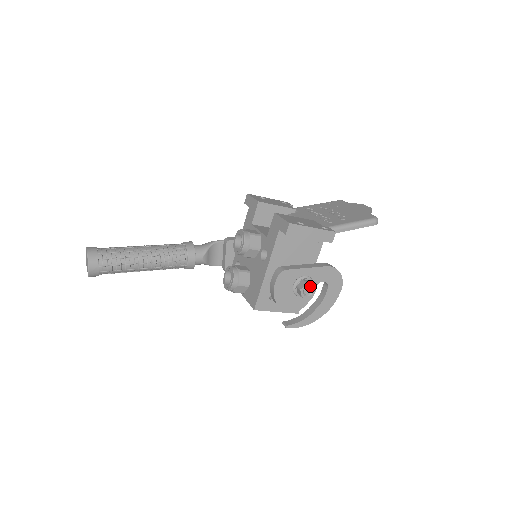
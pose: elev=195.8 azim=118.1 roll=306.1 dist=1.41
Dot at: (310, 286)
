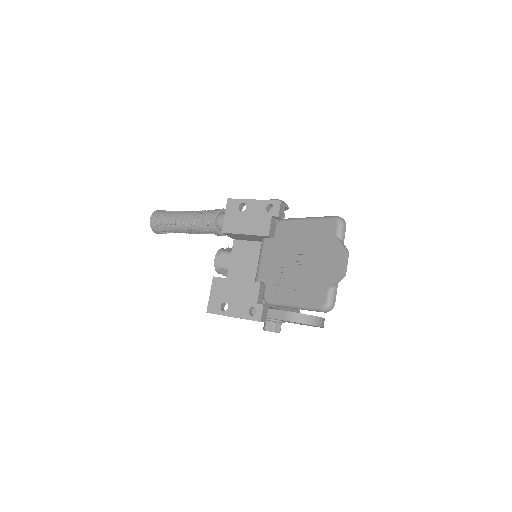
Dot at: (271, 330)
